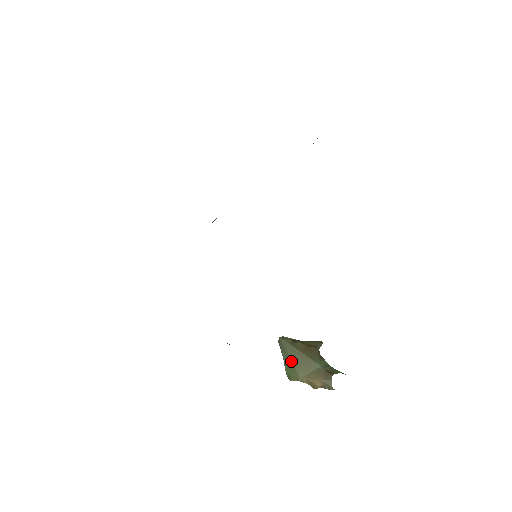
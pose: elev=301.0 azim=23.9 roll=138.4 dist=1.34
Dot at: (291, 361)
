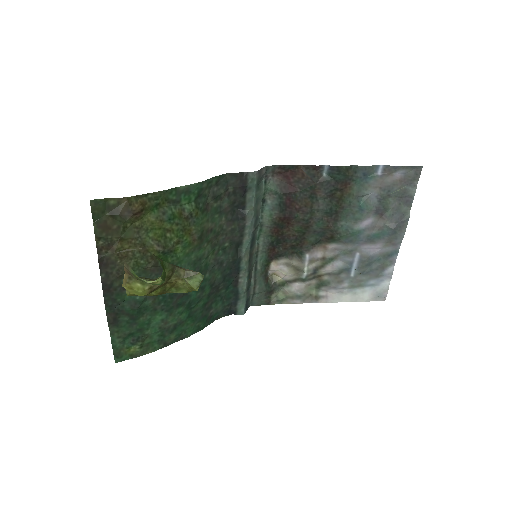
Dot at: occluded
